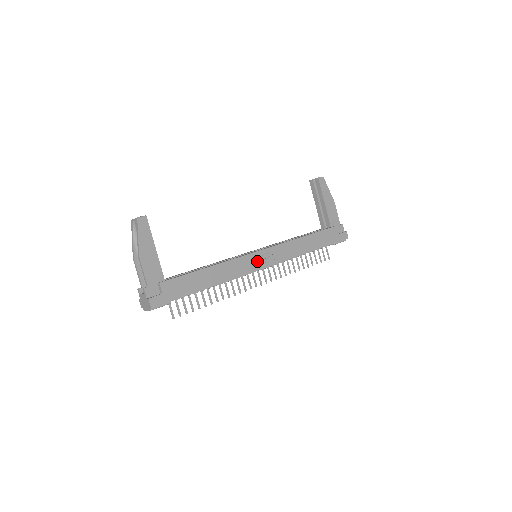
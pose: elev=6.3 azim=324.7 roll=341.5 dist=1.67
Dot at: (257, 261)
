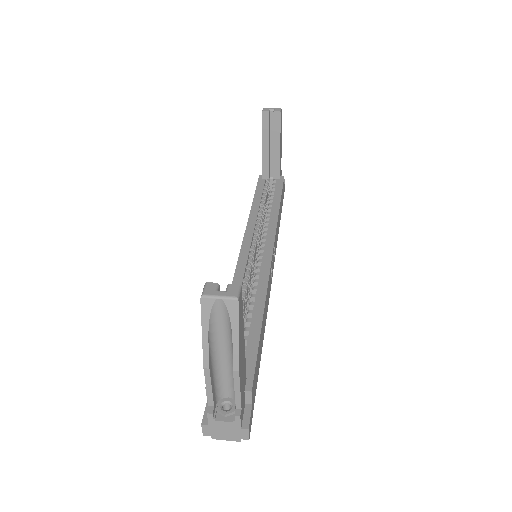
Dot at: (272, 269)
